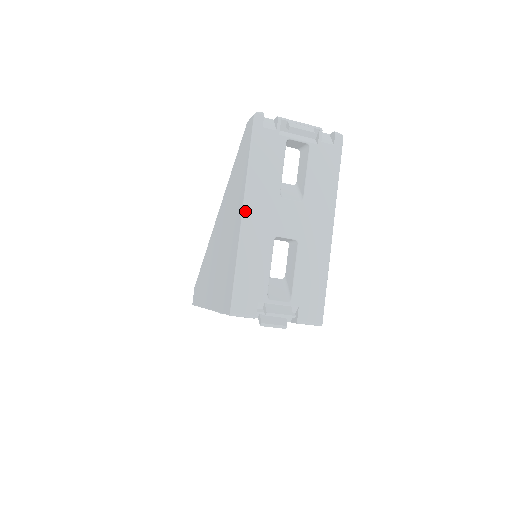
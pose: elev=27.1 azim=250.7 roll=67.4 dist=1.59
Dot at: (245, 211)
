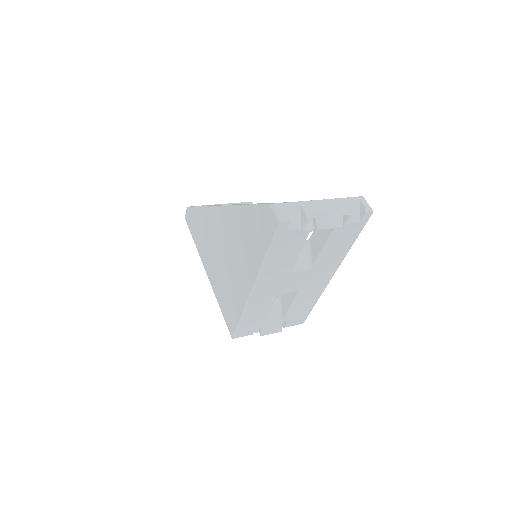
Dot at: (255, 289)
